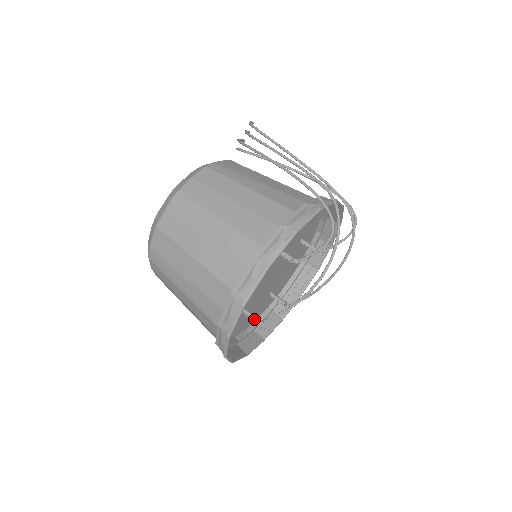
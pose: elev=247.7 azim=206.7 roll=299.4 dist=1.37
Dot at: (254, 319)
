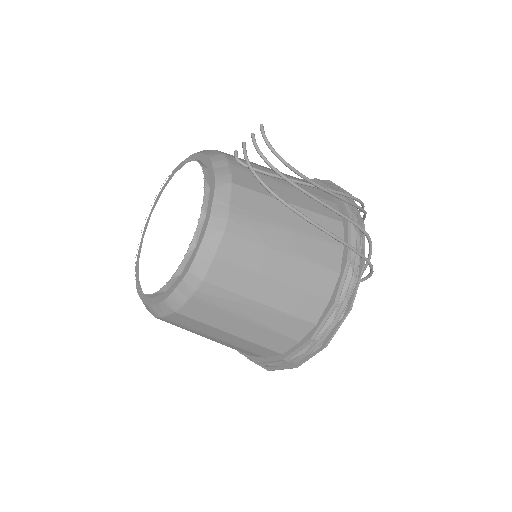
Dot at: occluded
